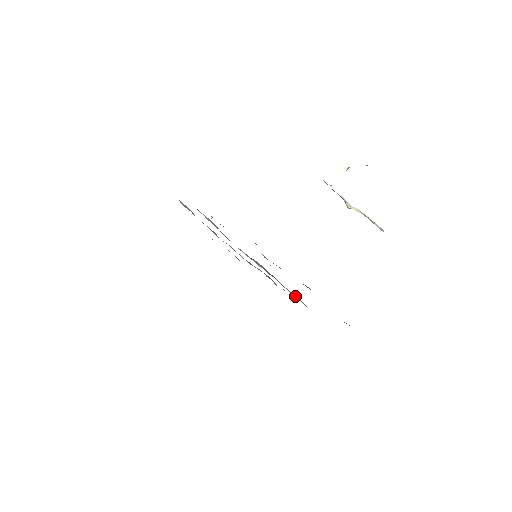
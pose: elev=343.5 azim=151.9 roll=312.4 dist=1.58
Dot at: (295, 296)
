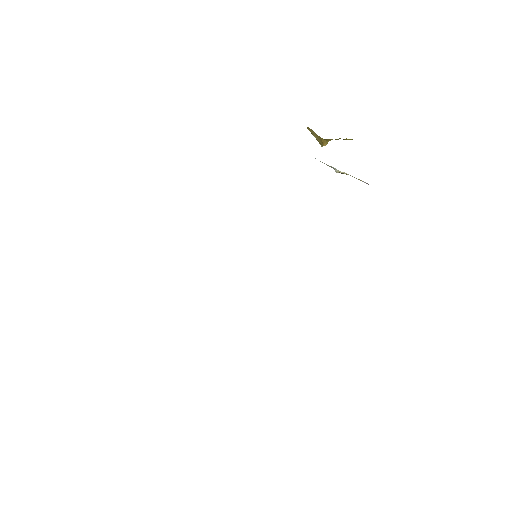
Dot at: occluded
